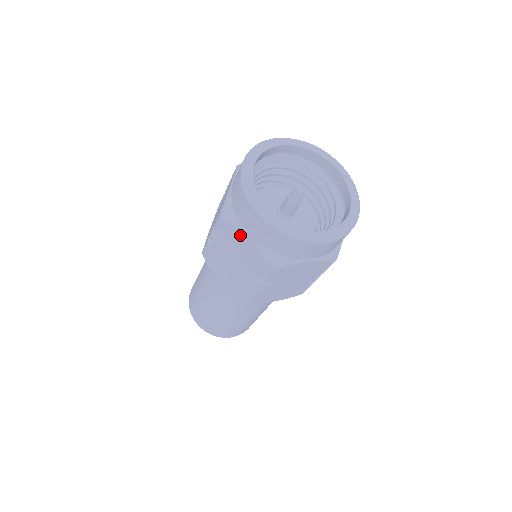
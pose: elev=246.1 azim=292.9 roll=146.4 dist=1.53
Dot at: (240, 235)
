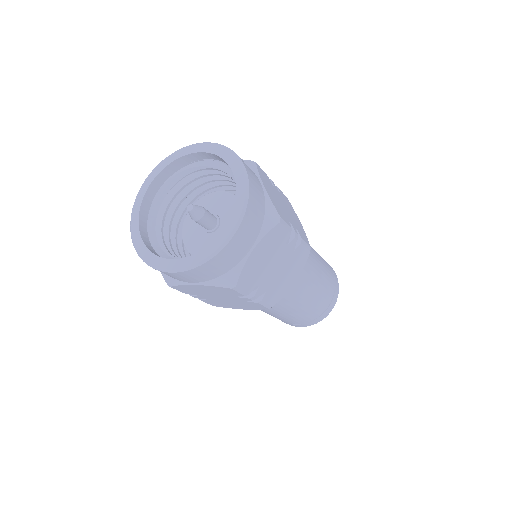
Dot at: (190, 287)
